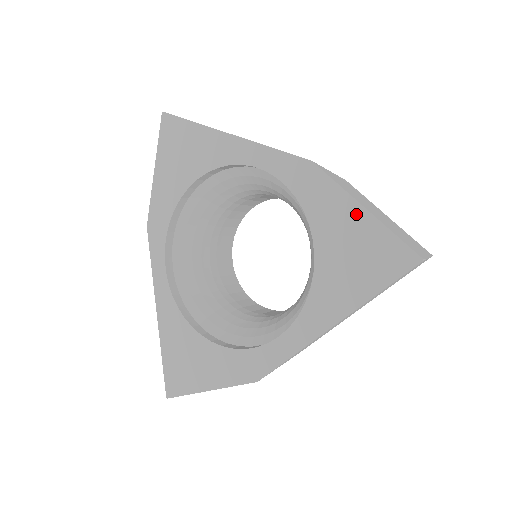
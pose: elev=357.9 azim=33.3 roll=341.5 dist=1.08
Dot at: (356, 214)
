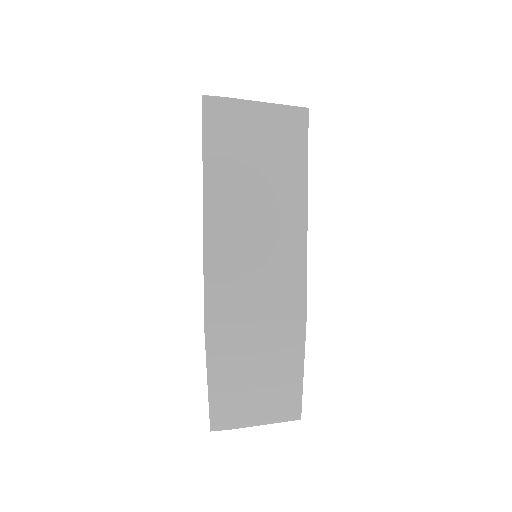
Dot at: occluded
